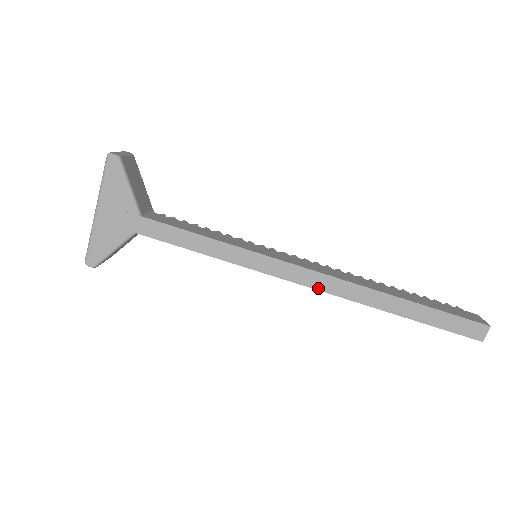
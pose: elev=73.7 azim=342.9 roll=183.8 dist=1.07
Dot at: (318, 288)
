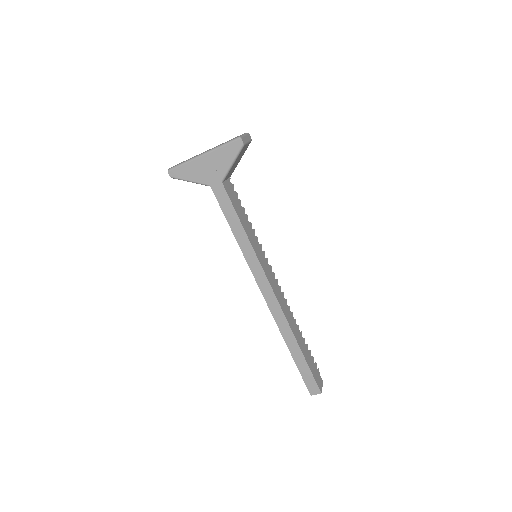
Dot at: (268, 303)
